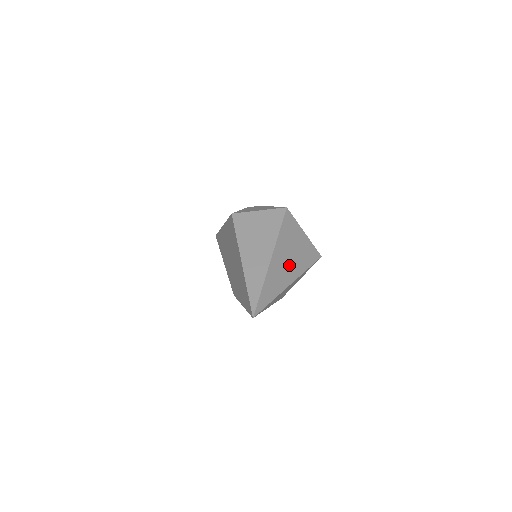
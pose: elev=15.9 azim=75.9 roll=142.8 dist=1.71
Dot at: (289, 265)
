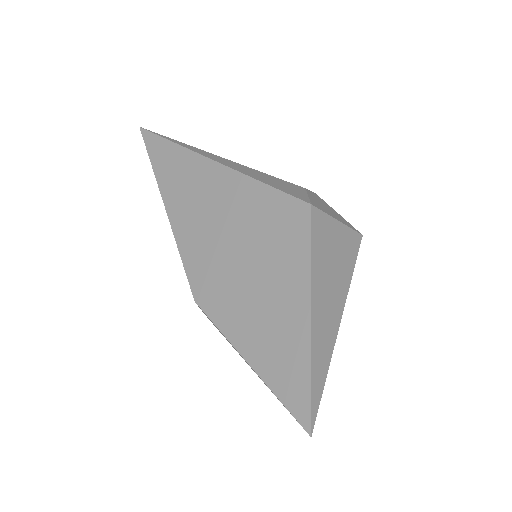
Dot at: occluded
